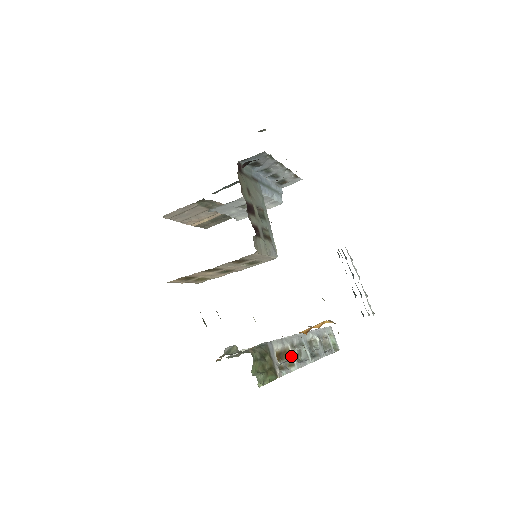
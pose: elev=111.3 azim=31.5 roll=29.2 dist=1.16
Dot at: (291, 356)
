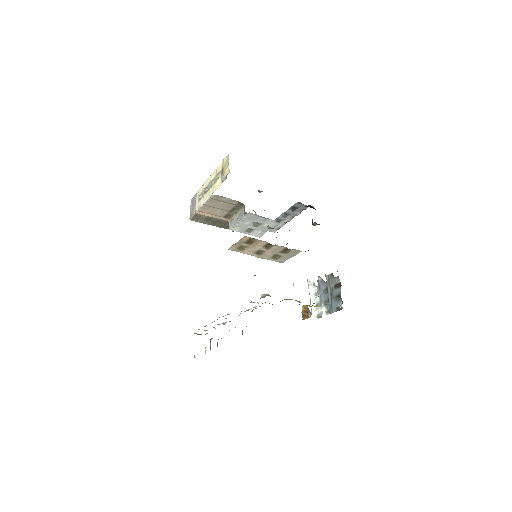
Dot at: occluded
